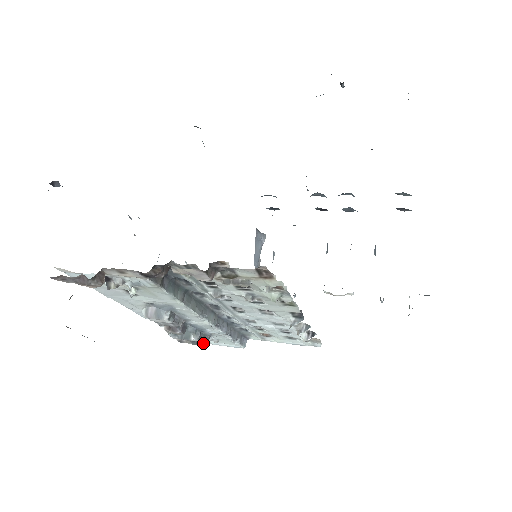
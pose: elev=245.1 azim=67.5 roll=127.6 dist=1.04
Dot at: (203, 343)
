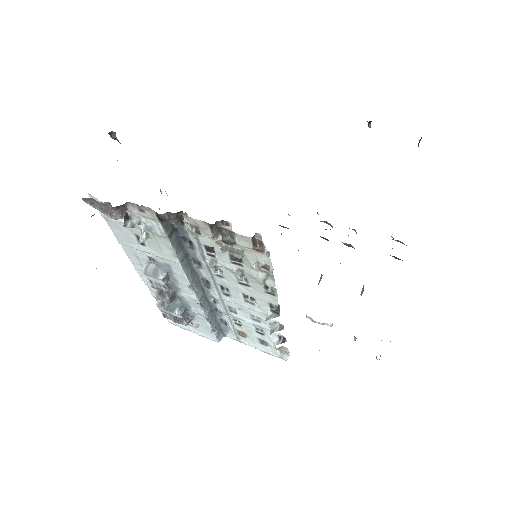
Dot at: (184, 322)
